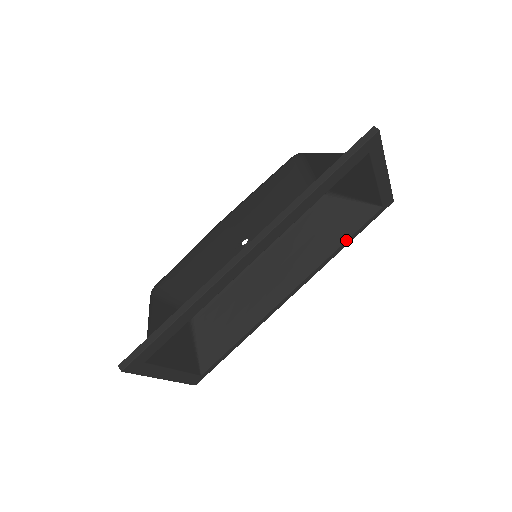
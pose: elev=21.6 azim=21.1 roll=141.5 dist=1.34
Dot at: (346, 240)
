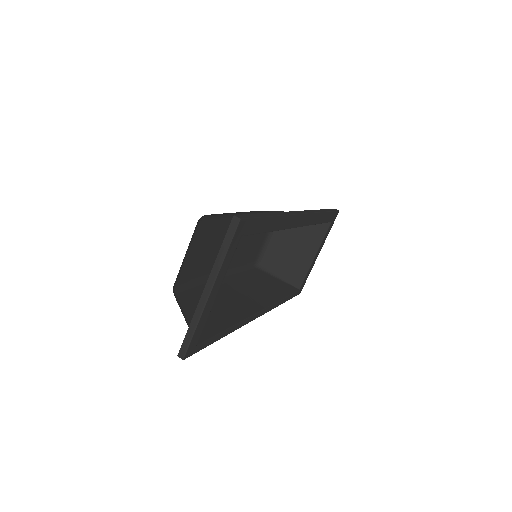
Dot at: (286, 297)
